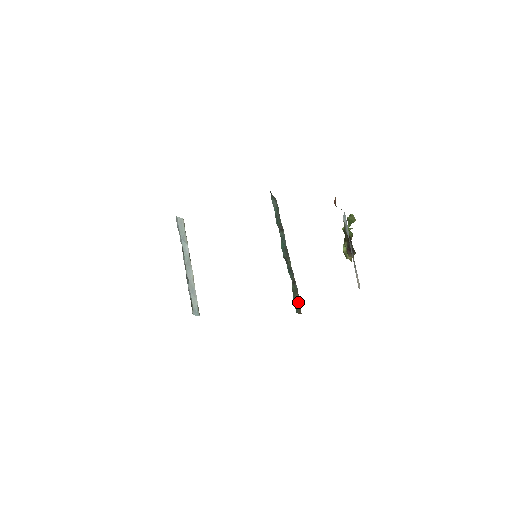
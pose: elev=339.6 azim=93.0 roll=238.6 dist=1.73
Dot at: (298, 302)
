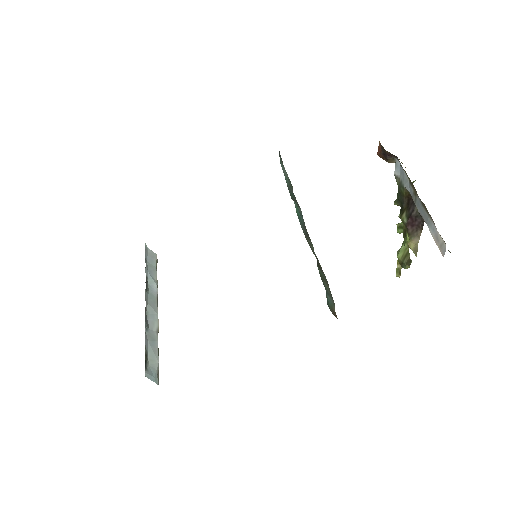
Dot at: (330, 296)
